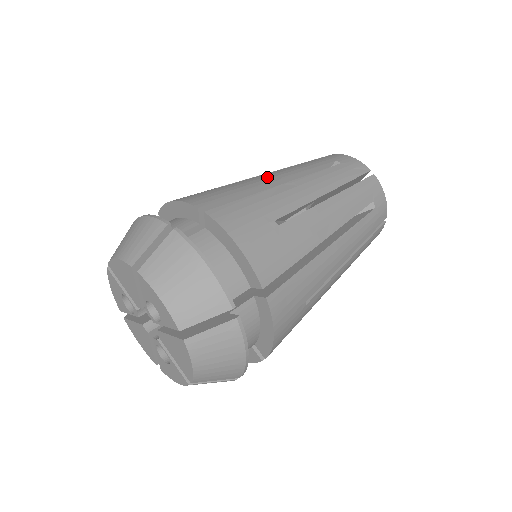
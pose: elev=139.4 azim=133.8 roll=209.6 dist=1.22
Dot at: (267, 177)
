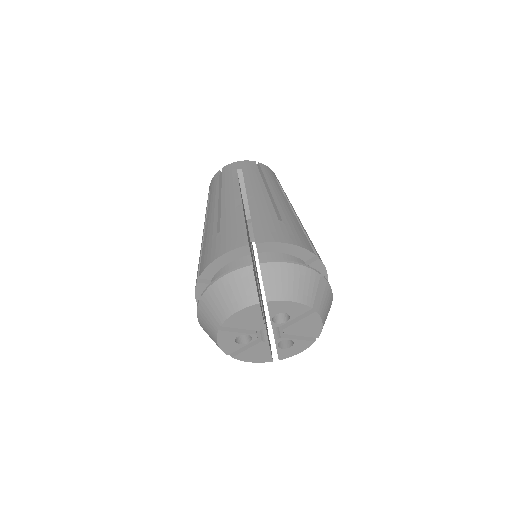
Dot at: (232, 205)
